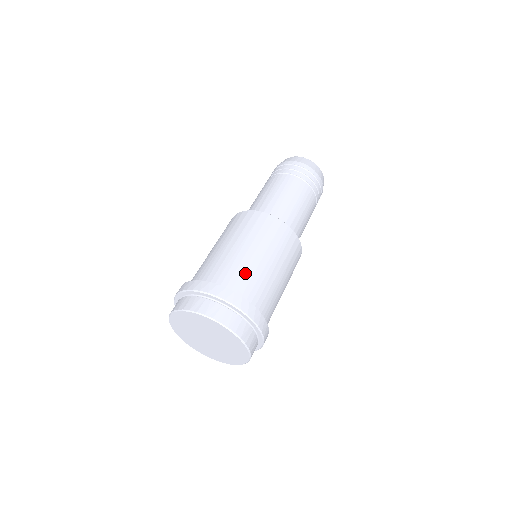
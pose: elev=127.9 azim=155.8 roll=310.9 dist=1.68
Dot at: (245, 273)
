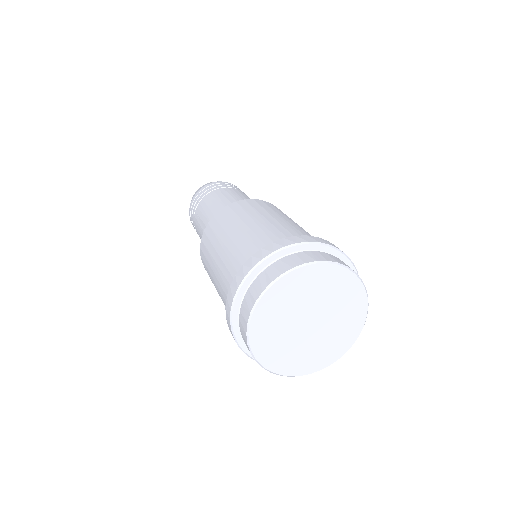
Dot at: occluded
